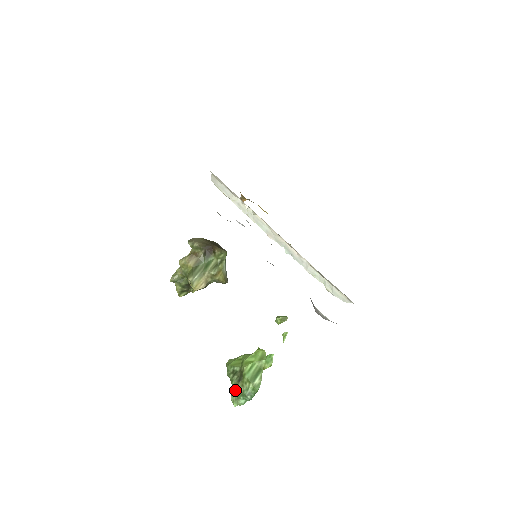
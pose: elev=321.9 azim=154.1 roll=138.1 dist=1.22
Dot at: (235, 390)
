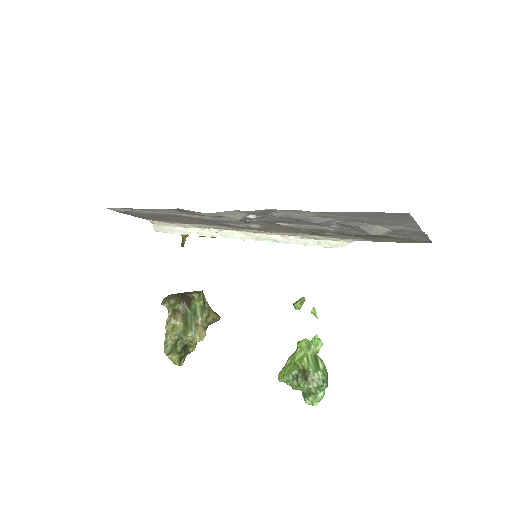
Dot at: (308, 390)
